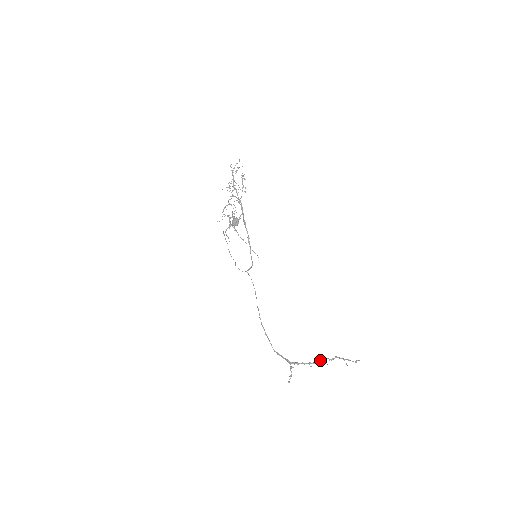
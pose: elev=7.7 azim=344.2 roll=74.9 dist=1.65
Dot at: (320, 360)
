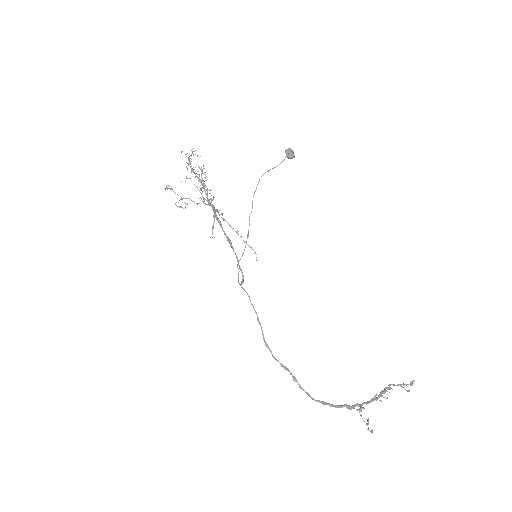
Dot at: (381, 391)
